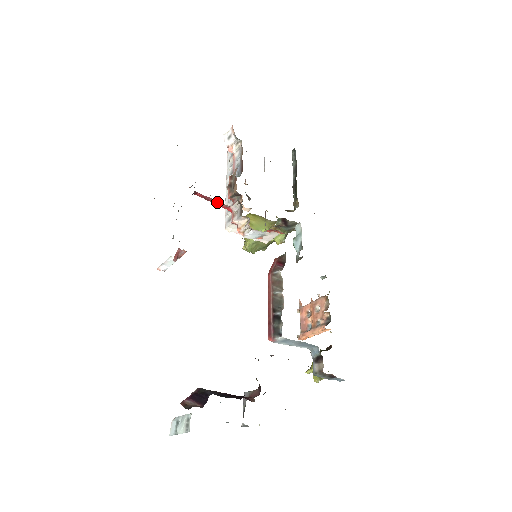
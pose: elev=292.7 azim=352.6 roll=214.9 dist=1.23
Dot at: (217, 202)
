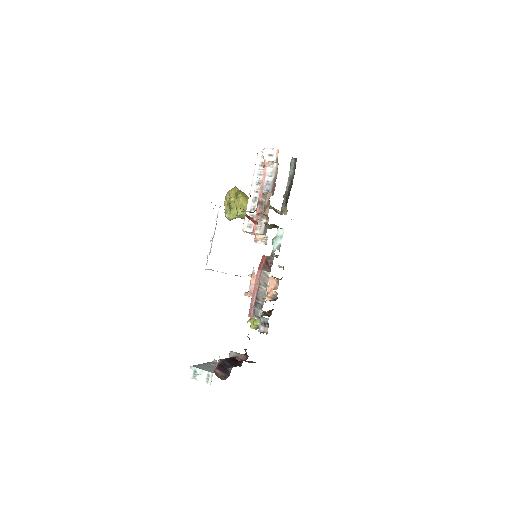
Dot at: (252, 219)
